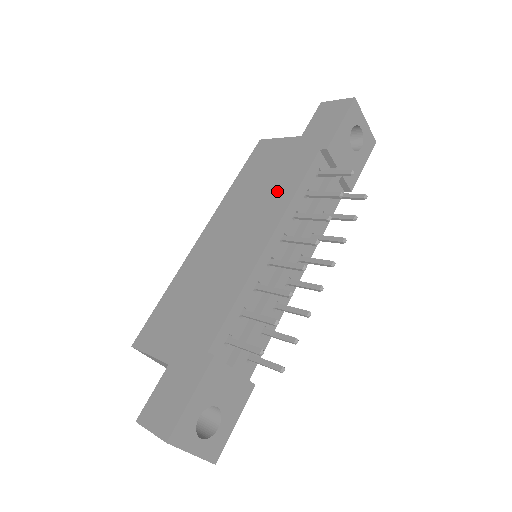
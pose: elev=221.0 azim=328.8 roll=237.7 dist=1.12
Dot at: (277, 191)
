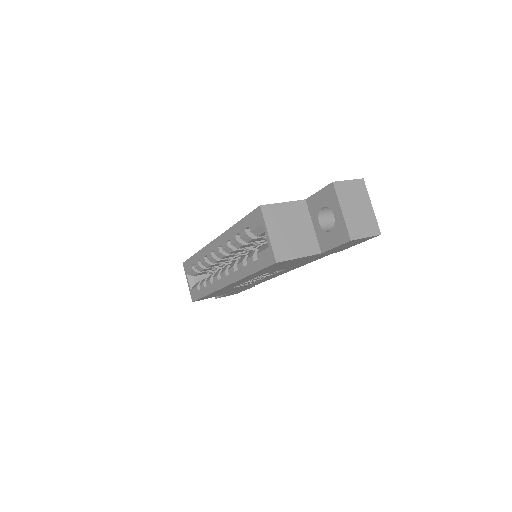
Dot at: occluded
